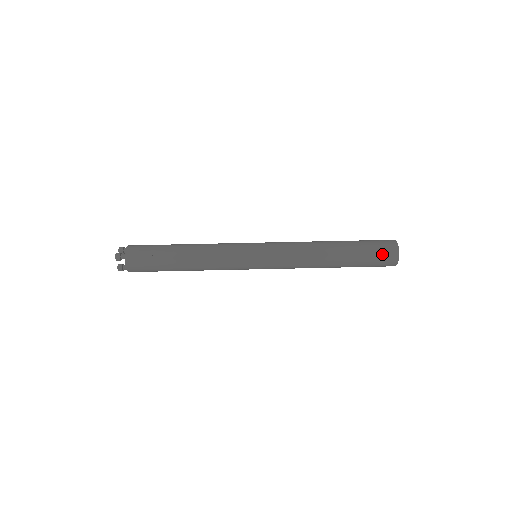
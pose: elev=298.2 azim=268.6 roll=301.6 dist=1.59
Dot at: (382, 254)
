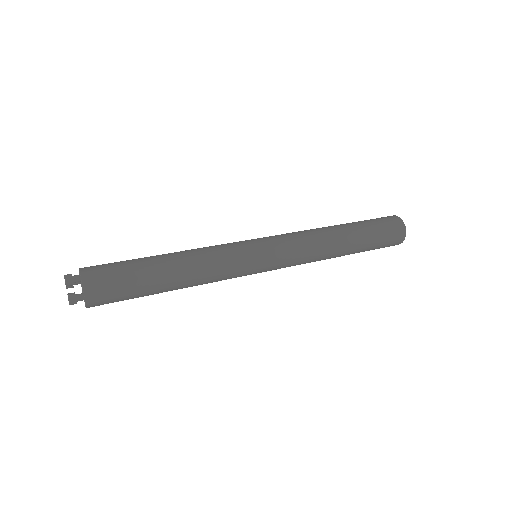
Dot at: (388, 223)
